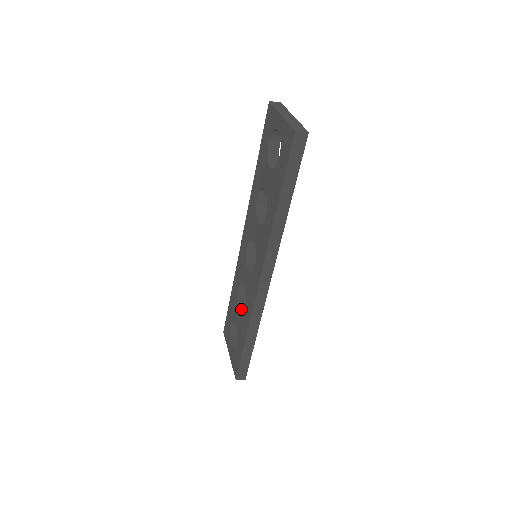
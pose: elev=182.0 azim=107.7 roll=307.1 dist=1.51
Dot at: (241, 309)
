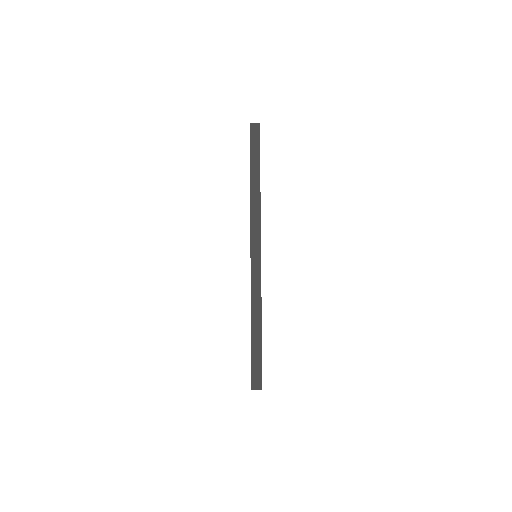
Dot at: occluded
